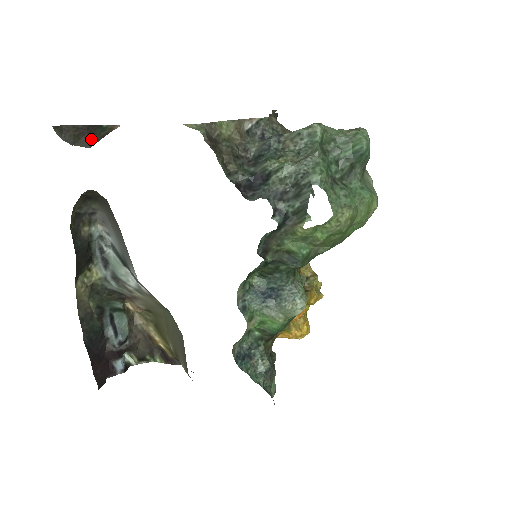
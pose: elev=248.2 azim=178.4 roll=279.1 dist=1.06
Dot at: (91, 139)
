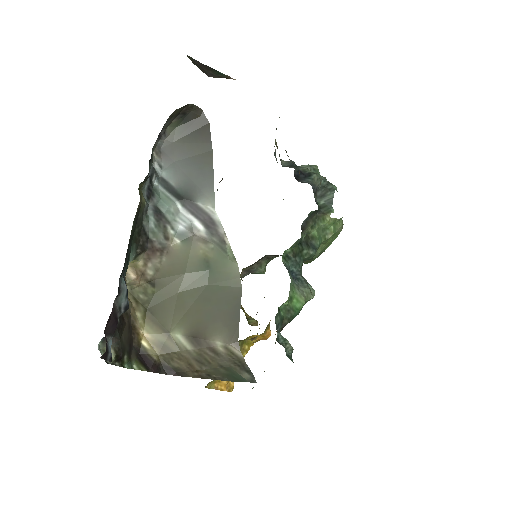
Dot at: (209, 73)
